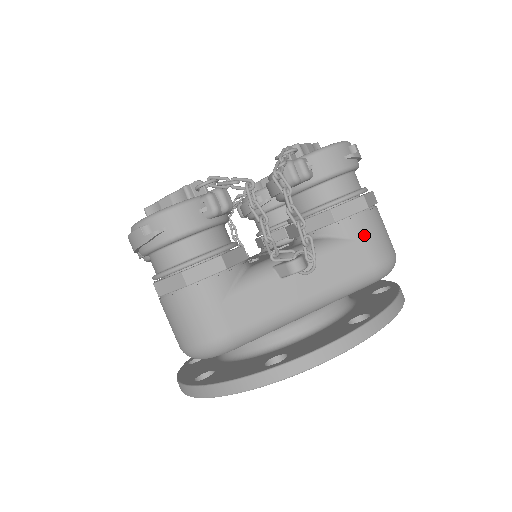
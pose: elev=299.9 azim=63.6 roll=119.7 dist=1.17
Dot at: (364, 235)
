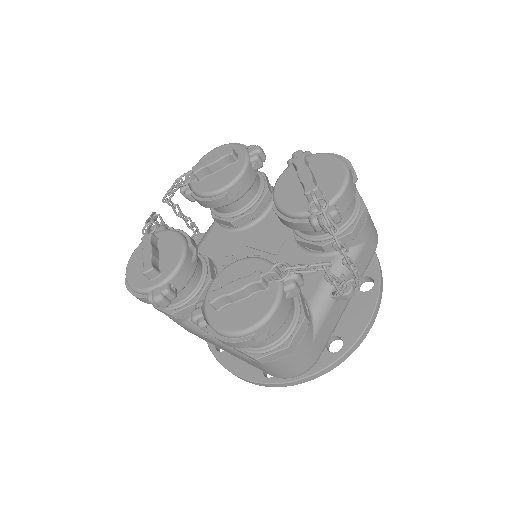
Dot at: (369, 234)
